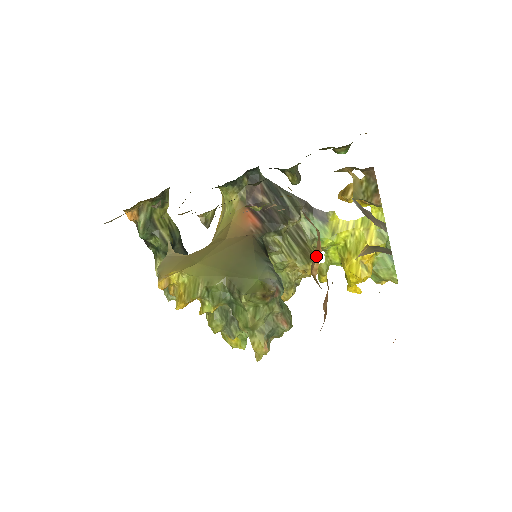
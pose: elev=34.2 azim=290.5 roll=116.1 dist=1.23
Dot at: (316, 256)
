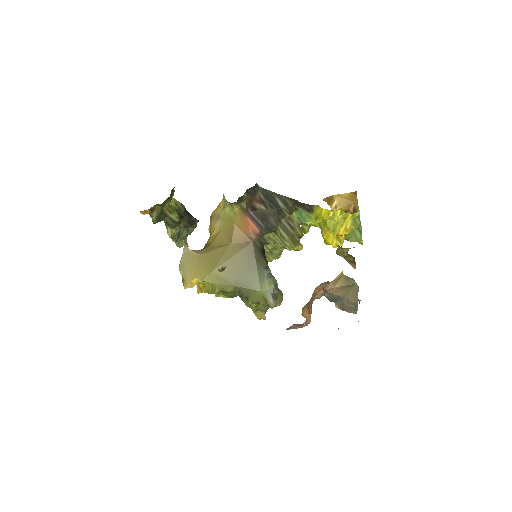
Dot at: (306, 311)
